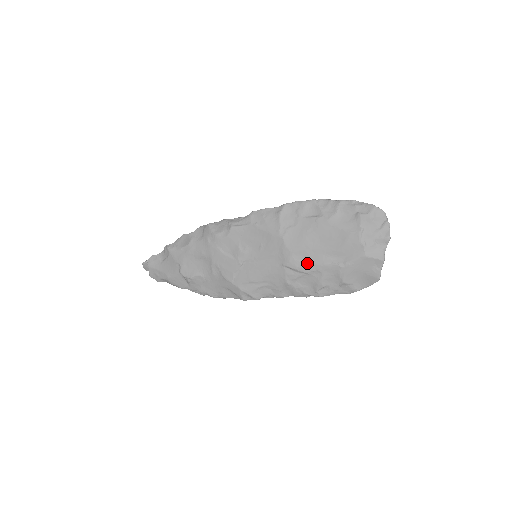
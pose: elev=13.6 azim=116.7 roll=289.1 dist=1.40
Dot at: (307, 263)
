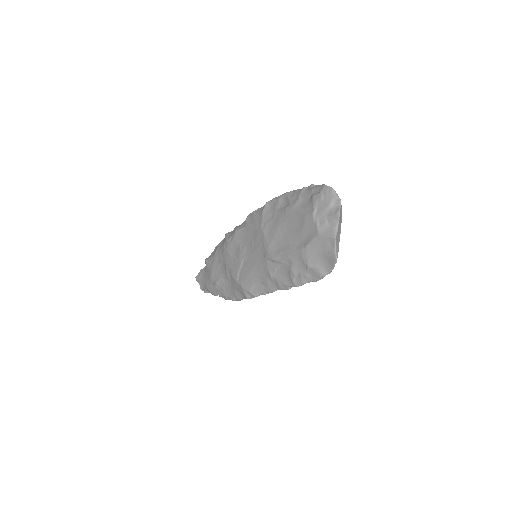
Dot at: (279, 252)
